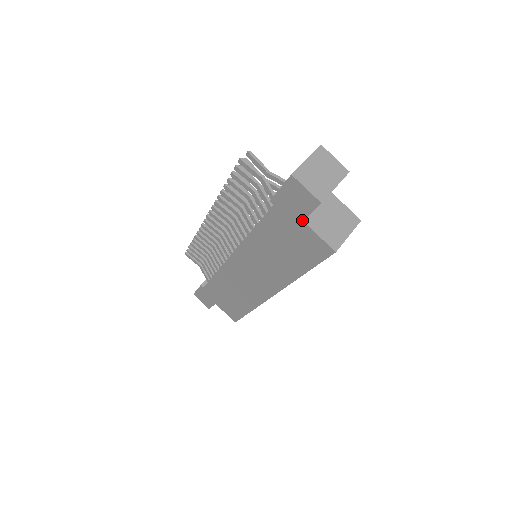
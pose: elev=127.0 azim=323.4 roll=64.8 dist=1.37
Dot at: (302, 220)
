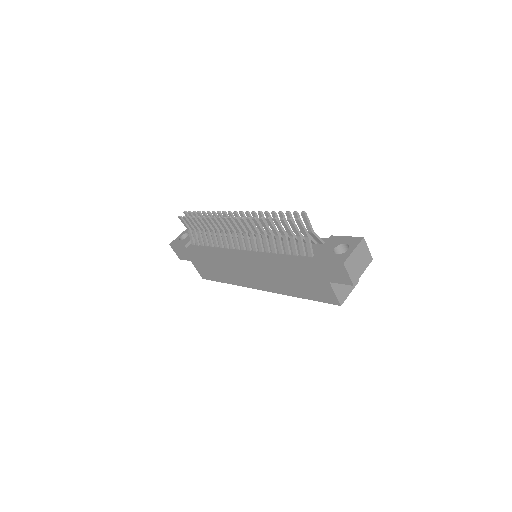
Dot at: (329, 281)
